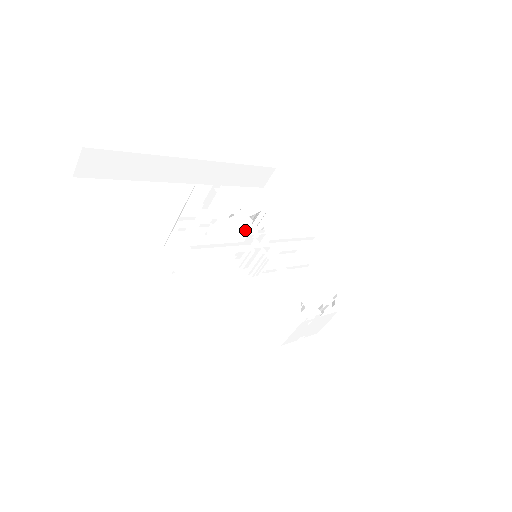
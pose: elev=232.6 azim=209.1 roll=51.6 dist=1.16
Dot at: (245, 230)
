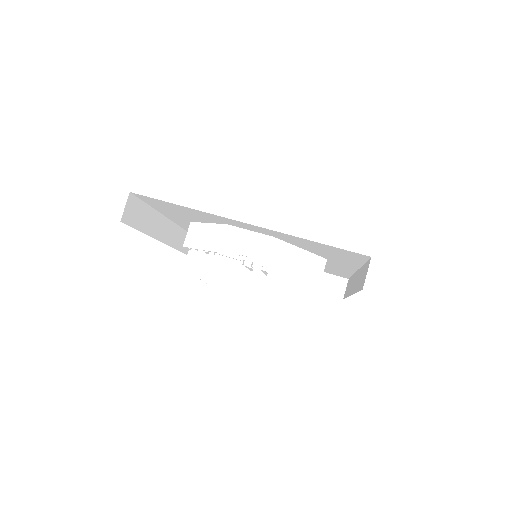
Dot at: occluded
